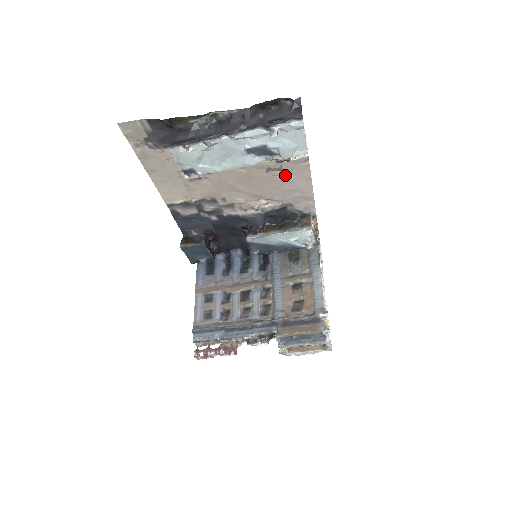
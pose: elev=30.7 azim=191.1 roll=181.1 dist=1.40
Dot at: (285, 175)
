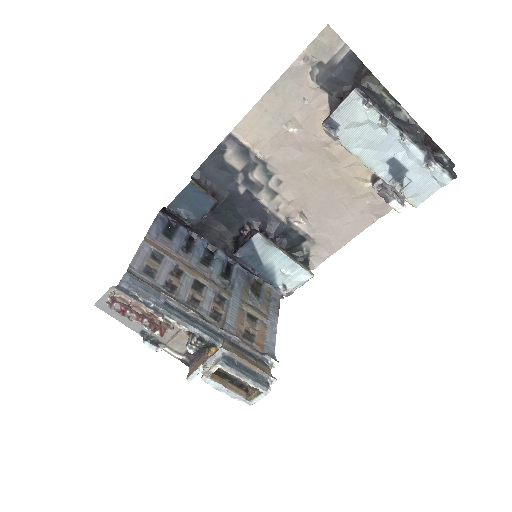
Dot at: (349, 212)
